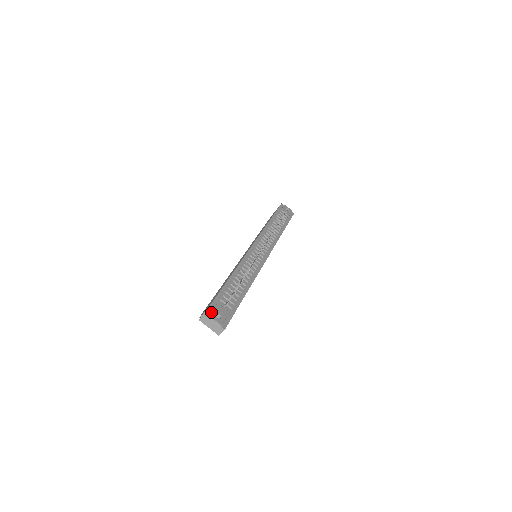
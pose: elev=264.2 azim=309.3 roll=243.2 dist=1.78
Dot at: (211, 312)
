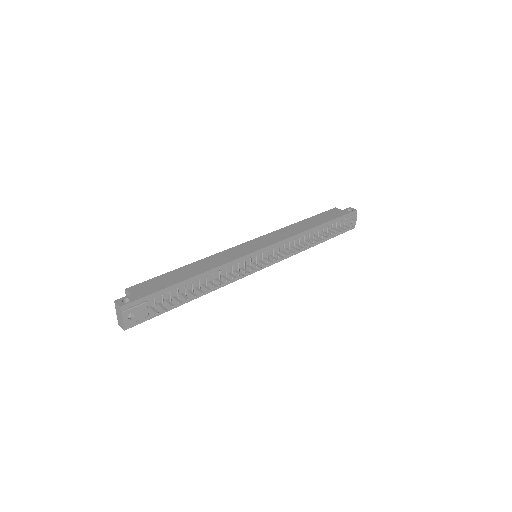
Dot at: (128, 309)
